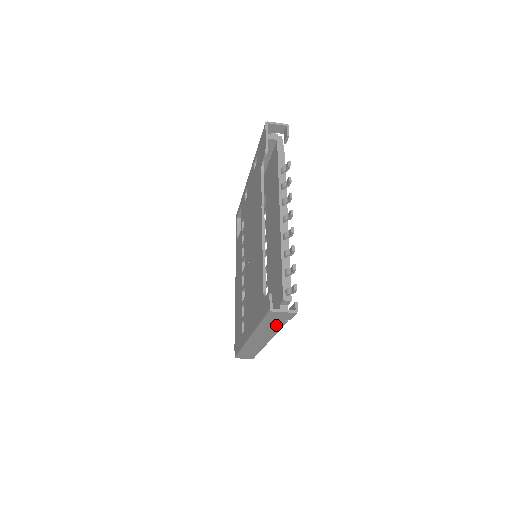
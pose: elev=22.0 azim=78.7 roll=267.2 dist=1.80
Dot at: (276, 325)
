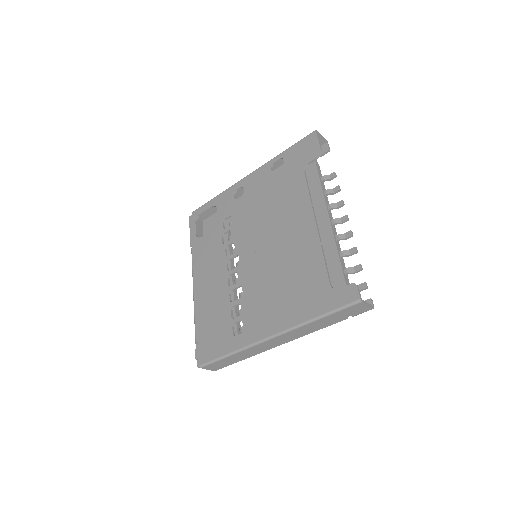
Dot at: (329, 322)
